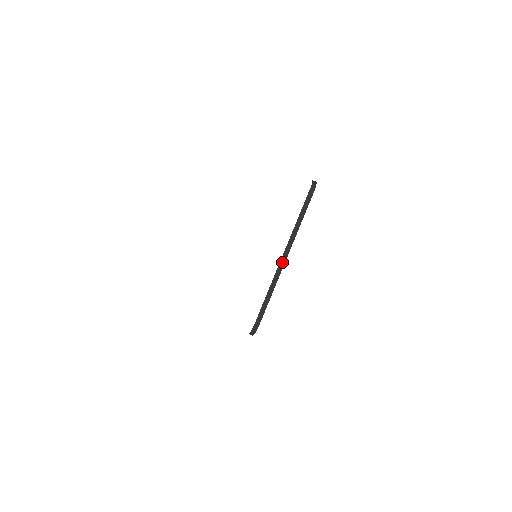
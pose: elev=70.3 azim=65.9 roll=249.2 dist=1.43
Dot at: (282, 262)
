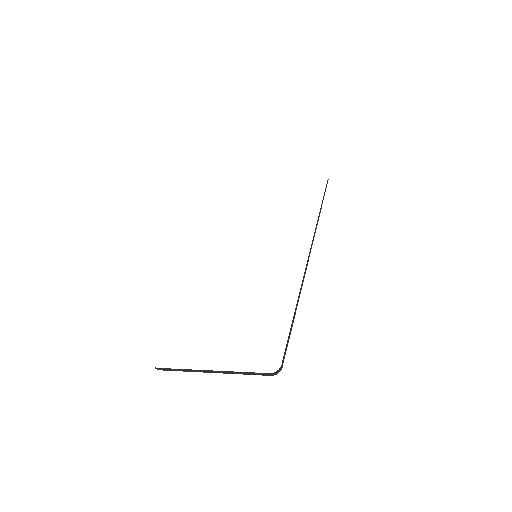
Dot at: (207, 371)
